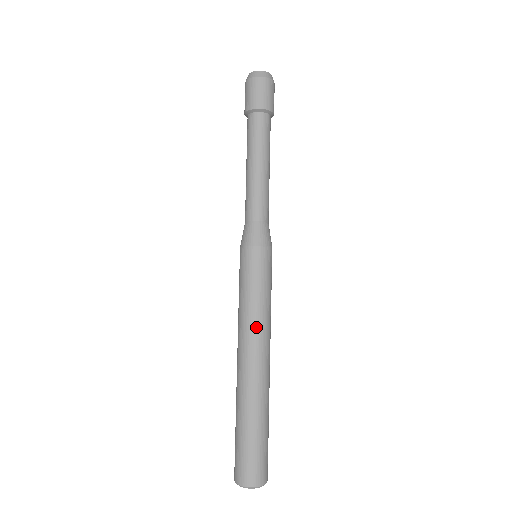
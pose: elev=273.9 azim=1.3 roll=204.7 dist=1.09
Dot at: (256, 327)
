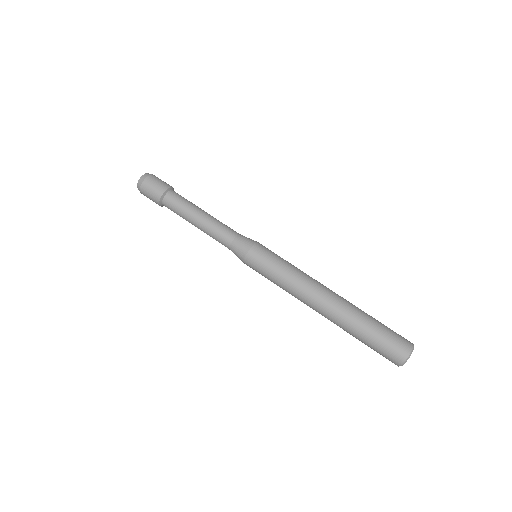
Dot at: (297, 292)
